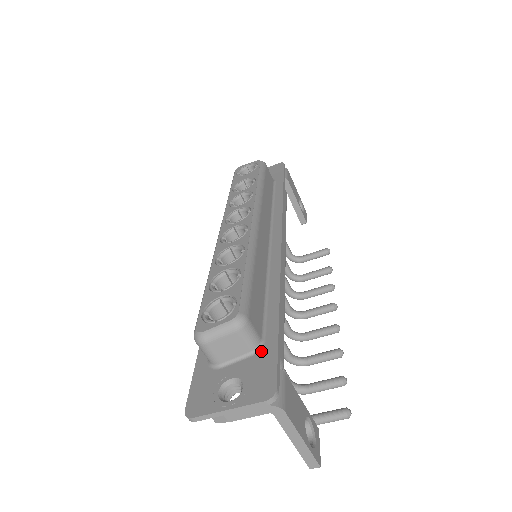
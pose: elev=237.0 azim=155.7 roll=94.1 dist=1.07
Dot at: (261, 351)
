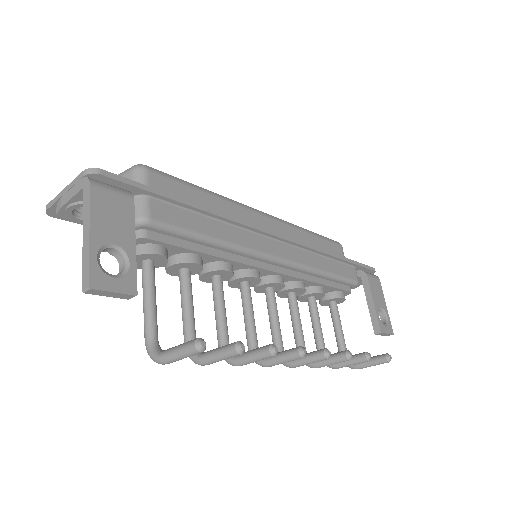
Dot at: (138, 194)
